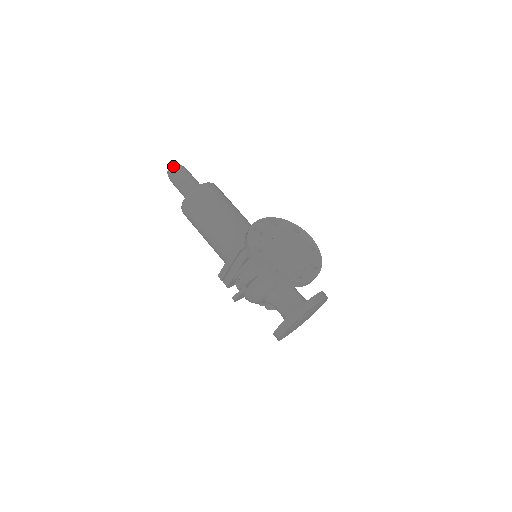
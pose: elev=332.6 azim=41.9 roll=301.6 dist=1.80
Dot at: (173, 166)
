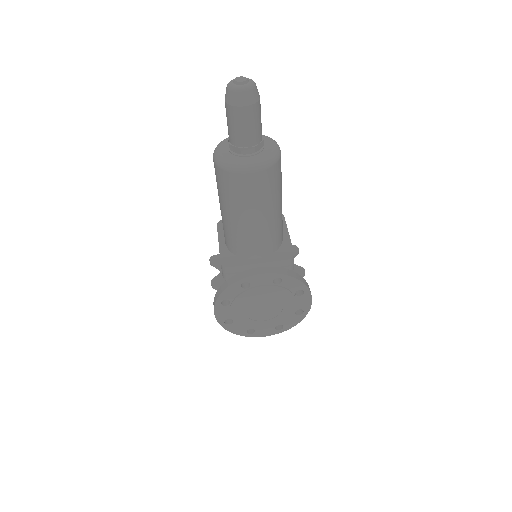
Dot at: (234, 94)
